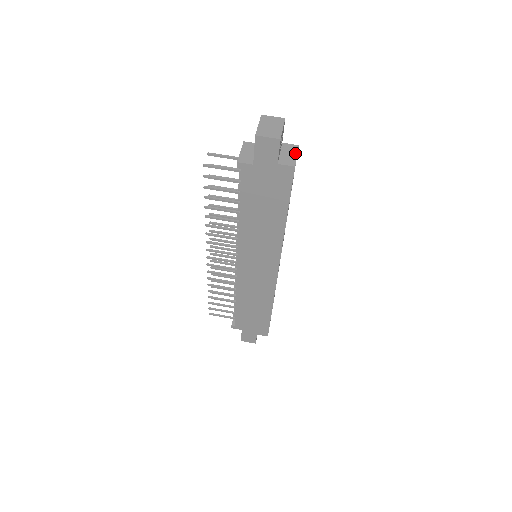
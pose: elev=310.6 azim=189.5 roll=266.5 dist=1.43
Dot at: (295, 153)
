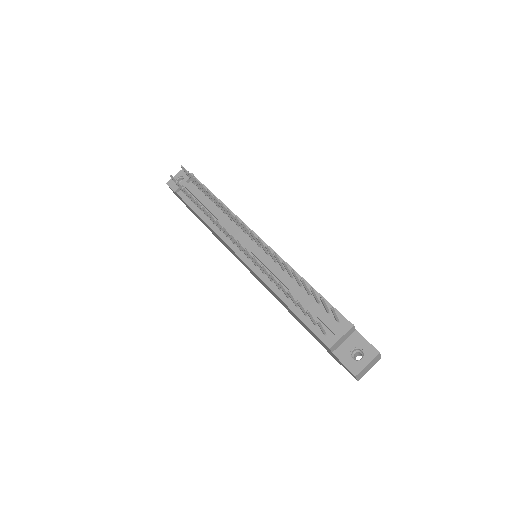
Dot at: occluded
